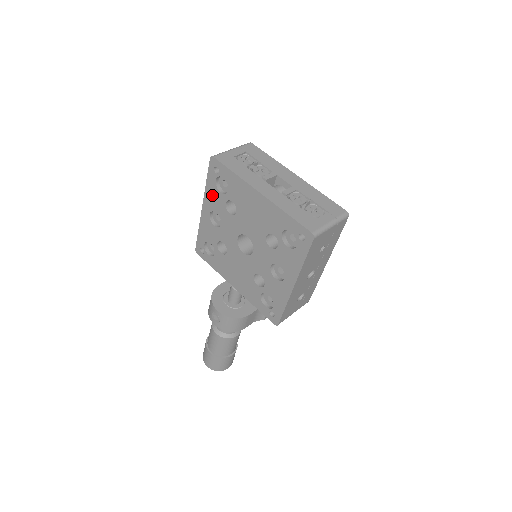
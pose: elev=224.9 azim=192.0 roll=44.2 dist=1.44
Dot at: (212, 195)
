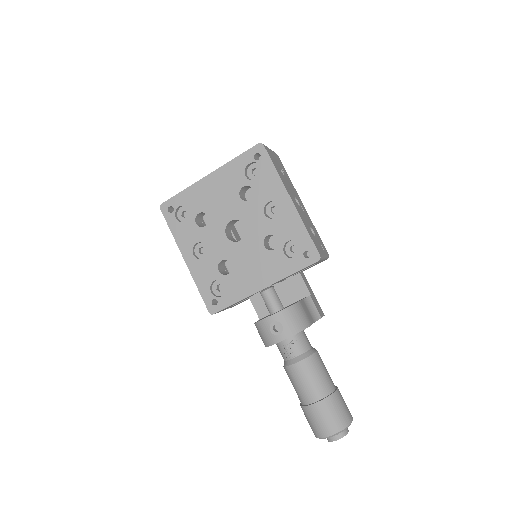
Dot at: (182, 234)
